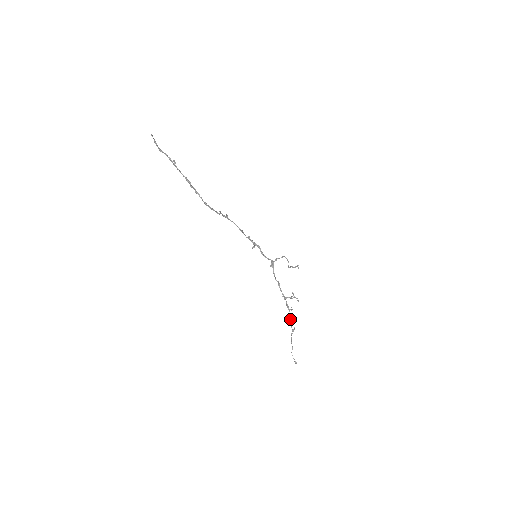
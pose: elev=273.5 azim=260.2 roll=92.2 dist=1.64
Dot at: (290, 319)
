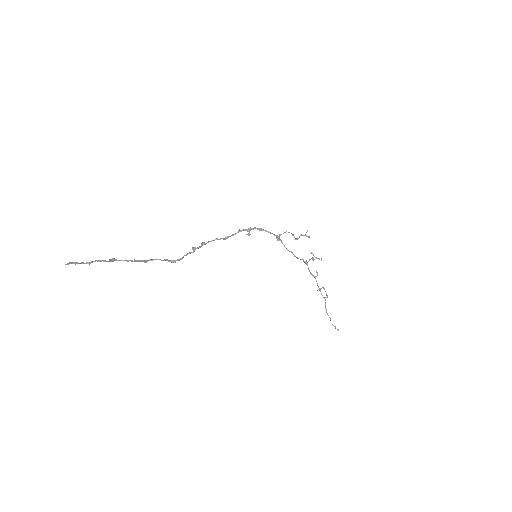
Dot at: (319, 289)
